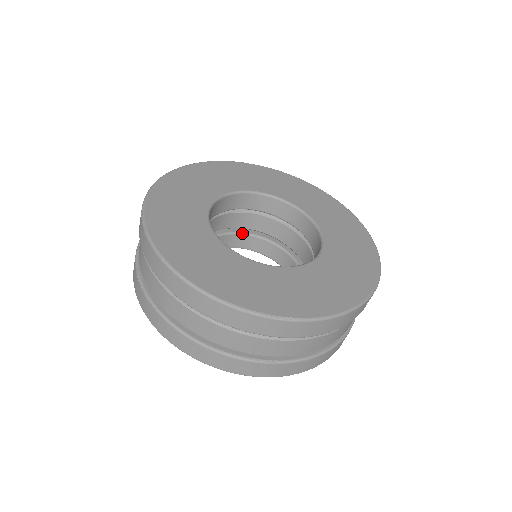
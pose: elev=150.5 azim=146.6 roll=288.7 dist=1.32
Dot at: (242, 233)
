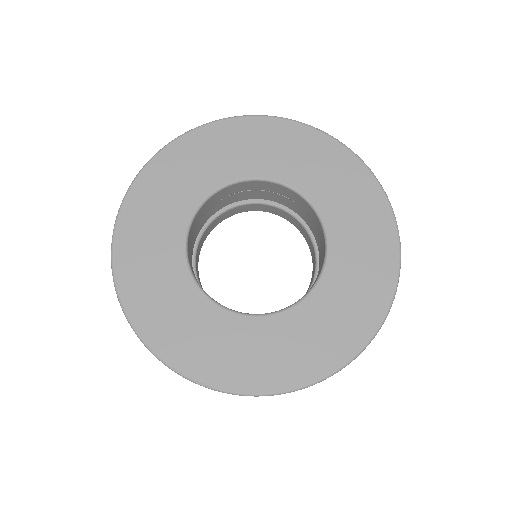
Dot at: (273, 205)
